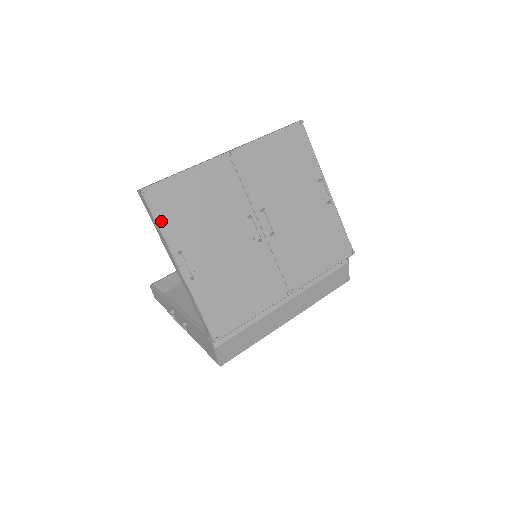
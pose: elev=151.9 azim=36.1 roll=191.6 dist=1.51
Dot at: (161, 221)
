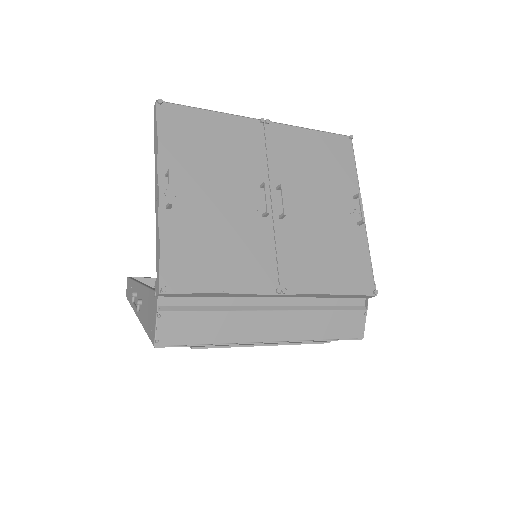
Dot at: (163, 137)
